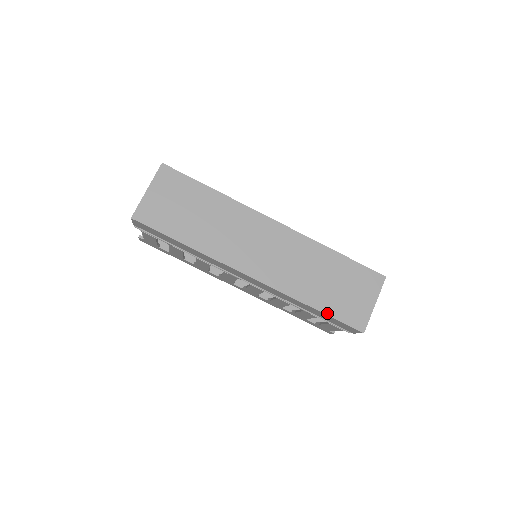
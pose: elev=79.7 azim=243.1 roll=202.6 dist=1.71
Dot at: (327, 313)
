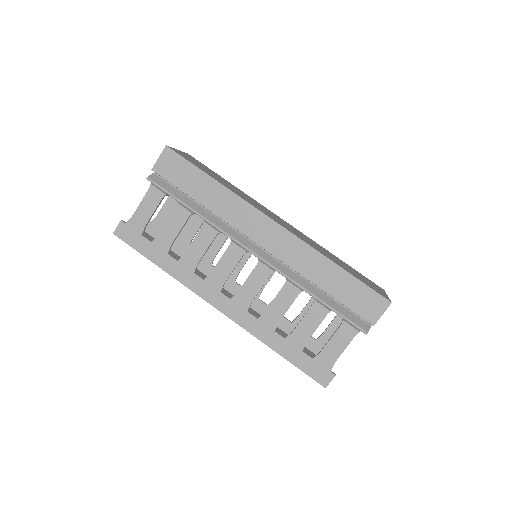
Dot at: (352, 275)
